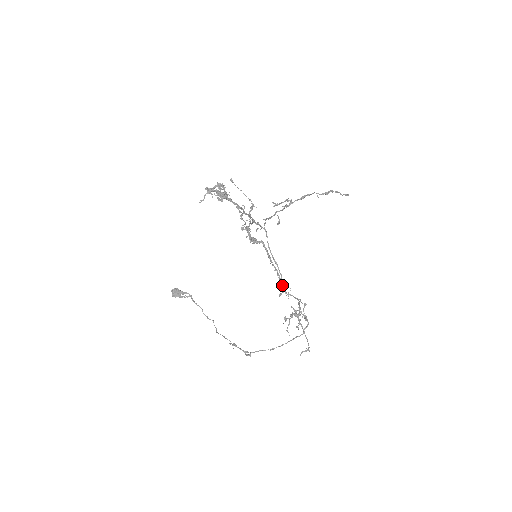
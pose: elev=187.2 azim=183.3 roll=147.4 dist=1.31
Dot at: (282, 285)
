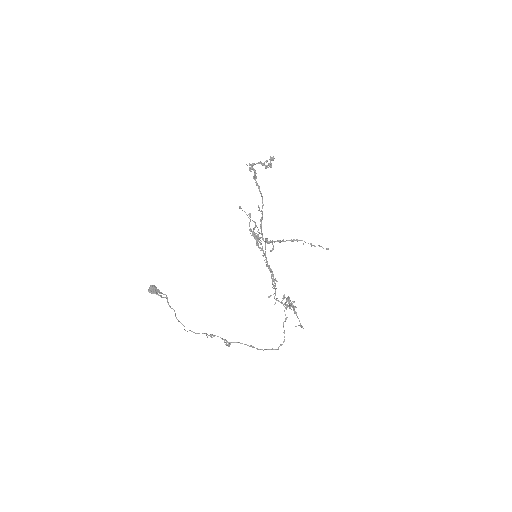
Dot at: (277, 281)
